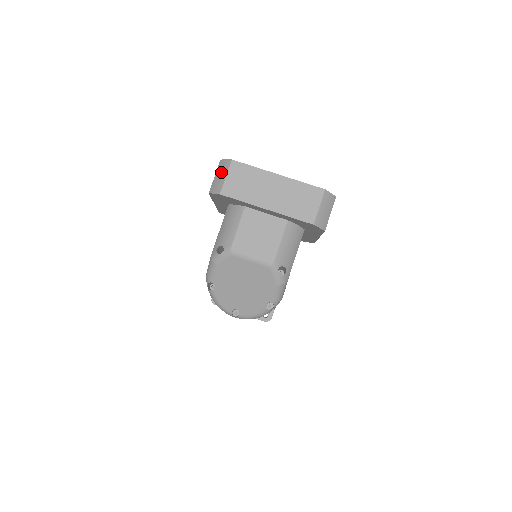
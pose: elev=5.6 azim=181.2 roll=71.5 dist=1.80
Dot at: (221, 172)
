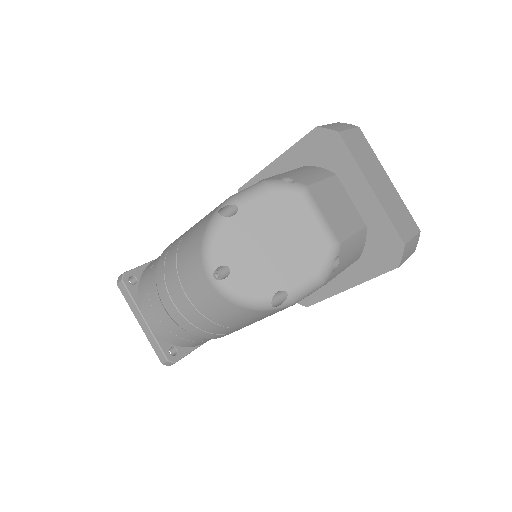
Dot at: (341, 125)
